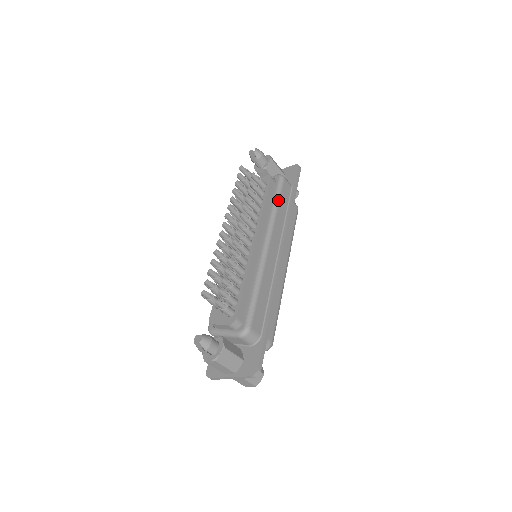
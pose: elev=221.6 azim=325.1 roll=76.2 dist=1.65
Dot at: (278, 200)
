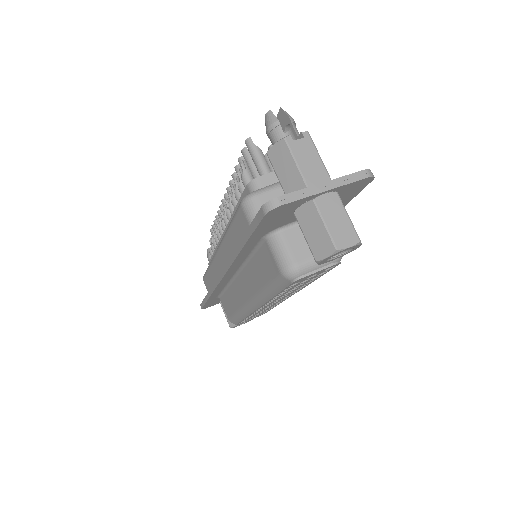
Dot at: occluded
